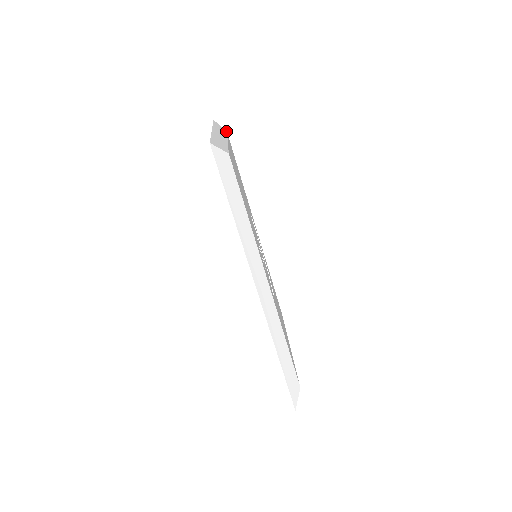
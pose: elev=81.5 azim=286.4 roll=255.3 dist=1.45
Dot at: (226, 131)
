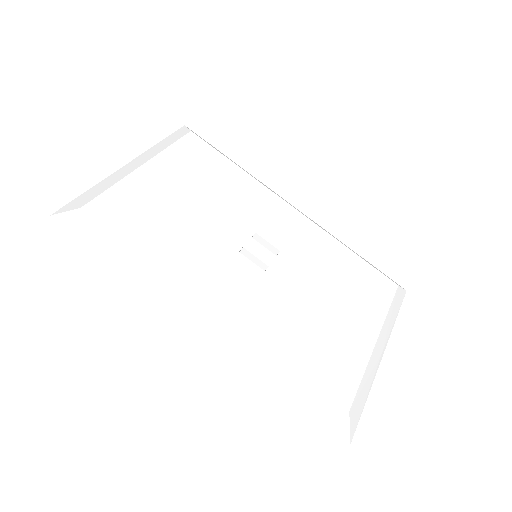
Dot at: (186, 133)
